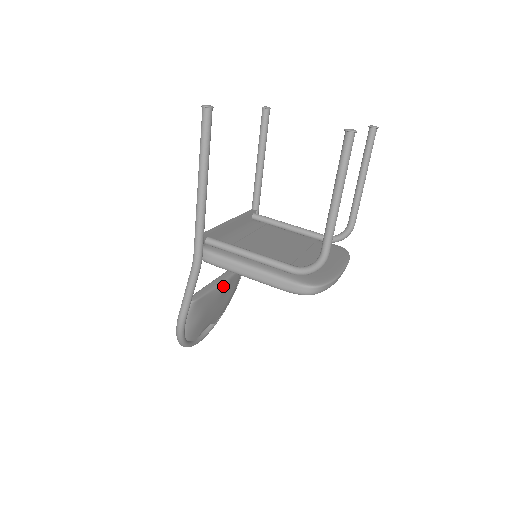
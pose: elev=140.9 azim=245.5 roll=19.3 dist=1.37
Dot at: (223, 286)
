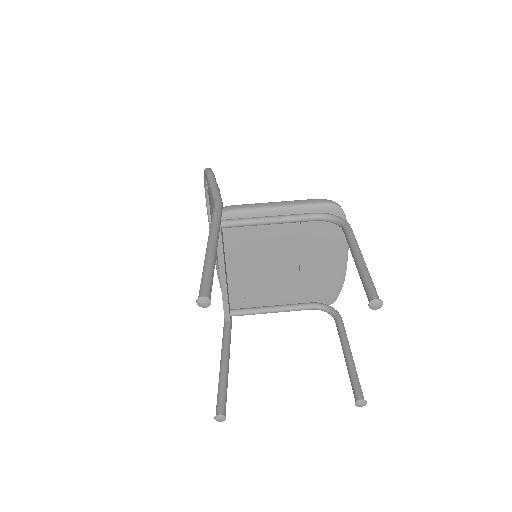
Dot at: occluded
